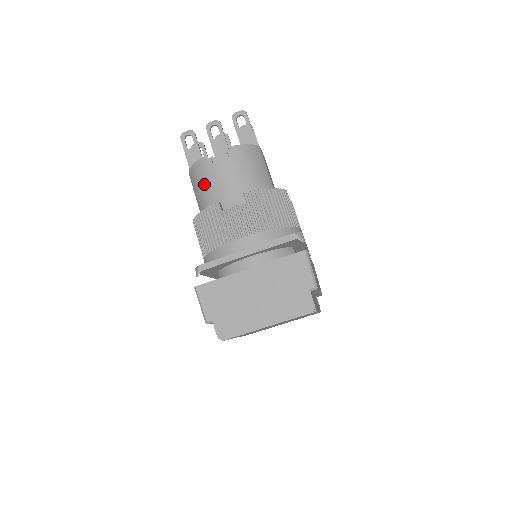
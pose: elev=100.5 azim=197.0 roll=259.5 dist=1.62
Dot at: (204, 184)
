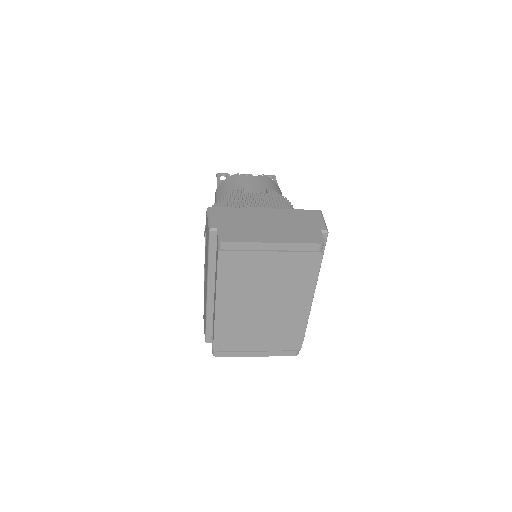
Dot at: (231, 187)
